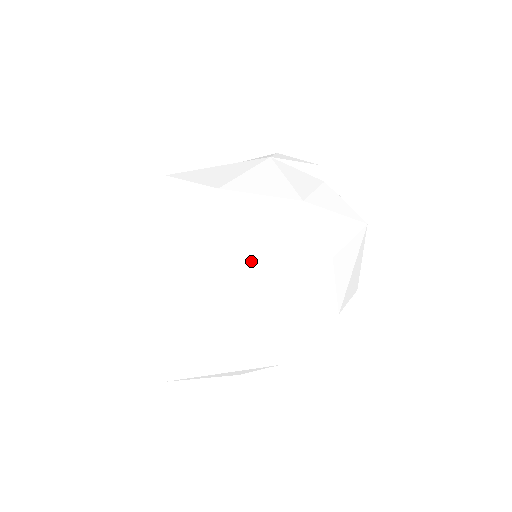
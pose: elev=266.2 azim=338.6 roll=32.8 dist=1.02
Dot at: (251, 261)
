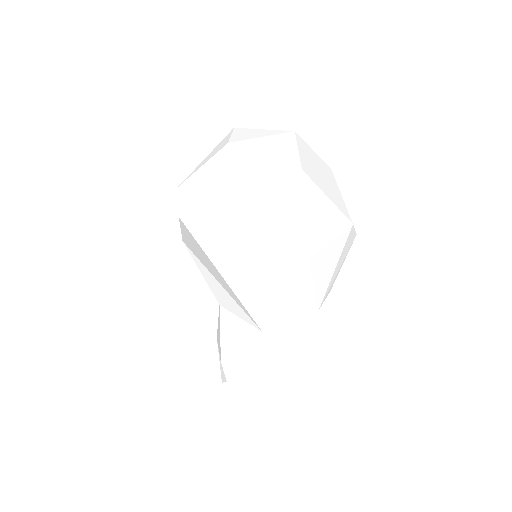
Dot at: occluded
